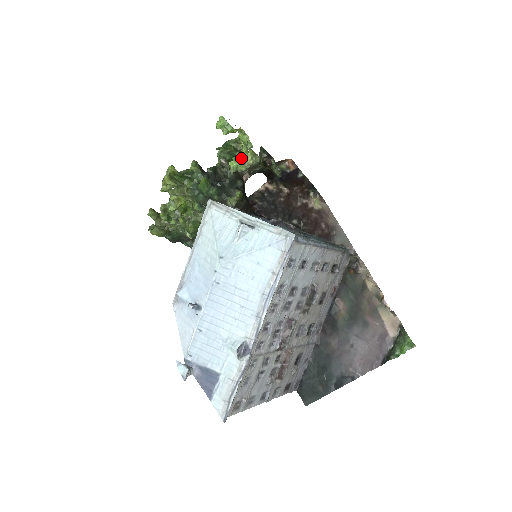
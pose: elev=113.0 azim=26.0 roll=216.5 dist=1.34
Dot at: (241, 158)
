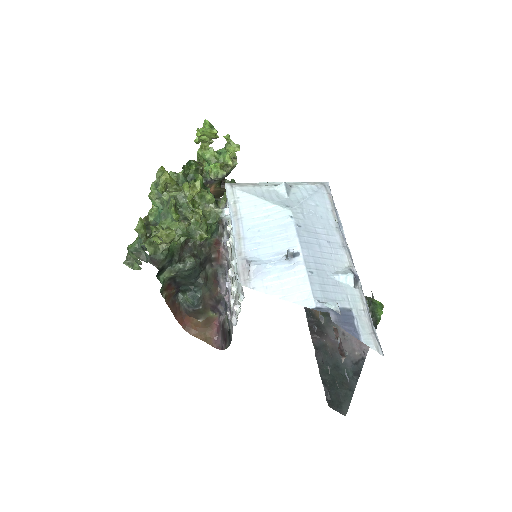
Dot at: (221, 163)
